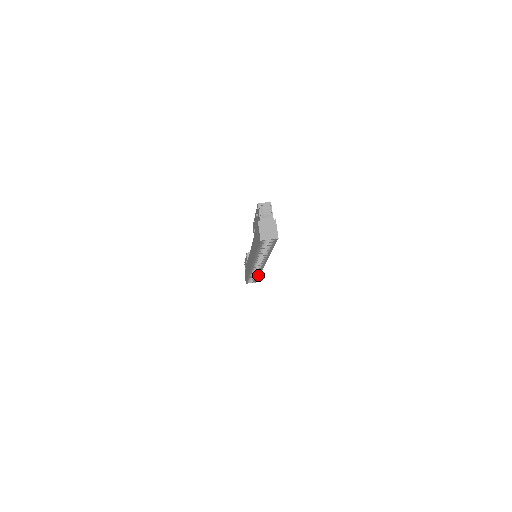
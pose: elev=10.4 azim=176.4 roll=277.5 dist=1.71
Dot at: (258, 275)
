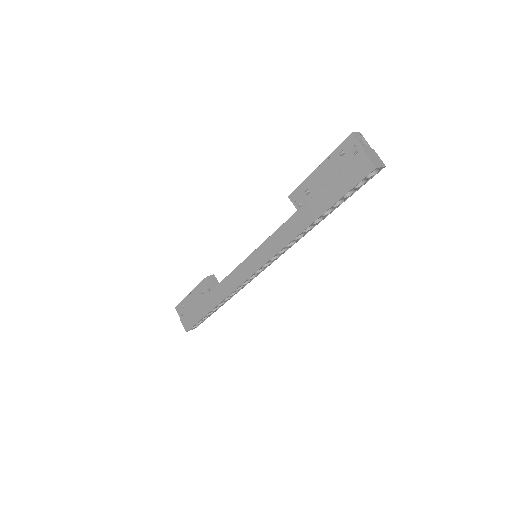
Dot at: (227, 300)
